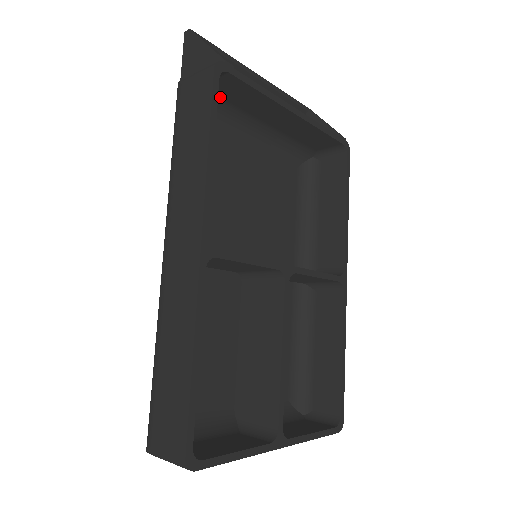
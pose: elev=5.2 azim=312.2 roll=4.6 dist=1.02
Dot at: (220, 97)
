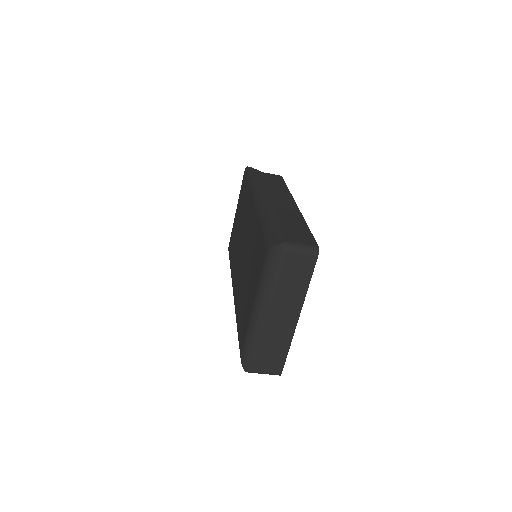
Dot at: occluded
